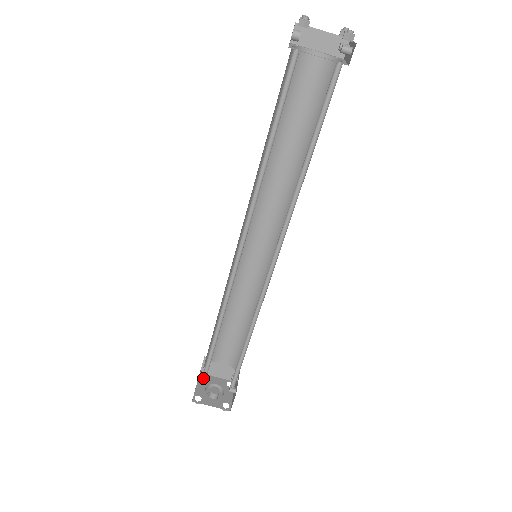
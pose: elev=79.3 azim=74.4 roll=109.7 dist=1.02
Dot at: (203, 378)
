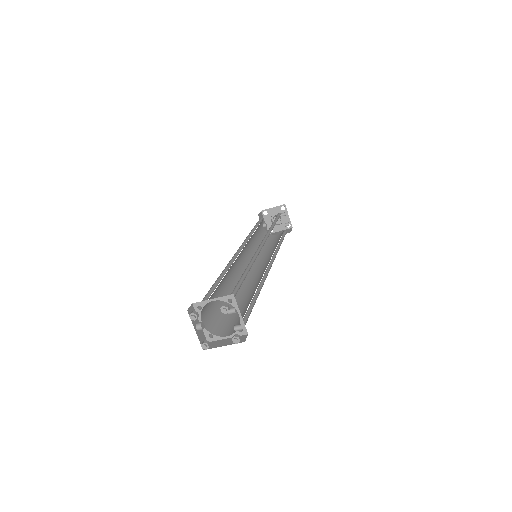
Dot at: occluded
